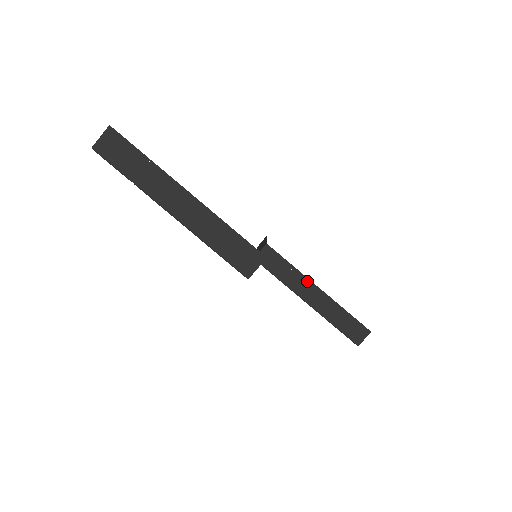
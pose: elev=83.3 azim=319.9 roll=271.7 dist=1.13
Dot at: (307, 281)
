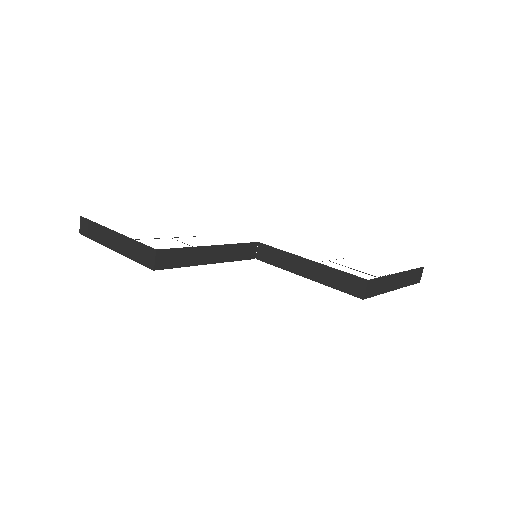
Dot at: (297, 258)
